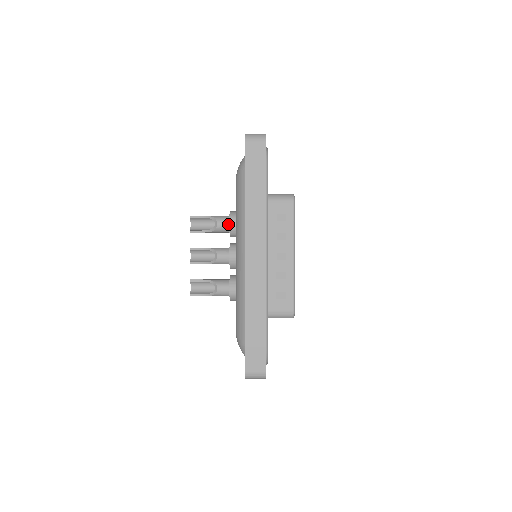
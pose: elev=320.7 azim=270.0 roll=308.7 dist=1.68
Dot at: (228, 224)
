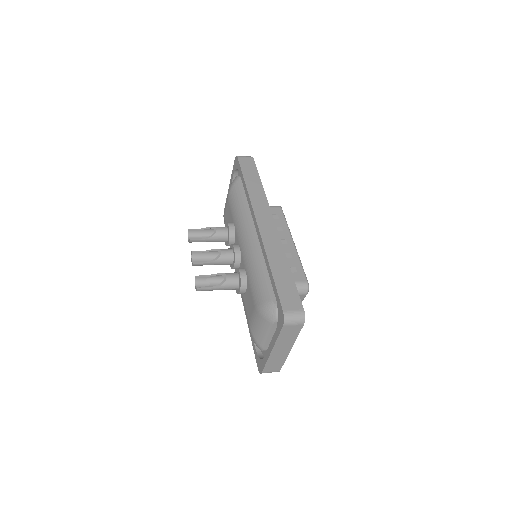
Dot at: (227, 229)
